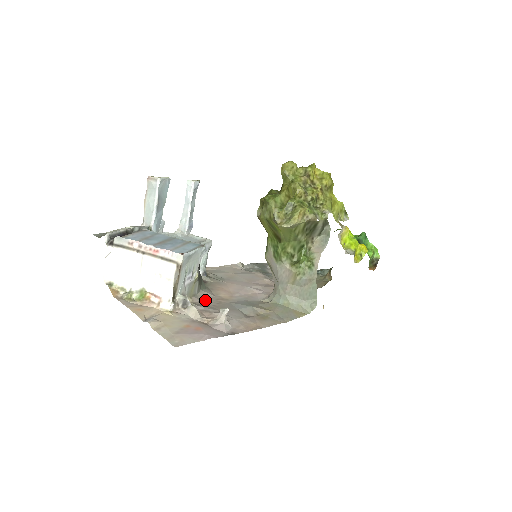
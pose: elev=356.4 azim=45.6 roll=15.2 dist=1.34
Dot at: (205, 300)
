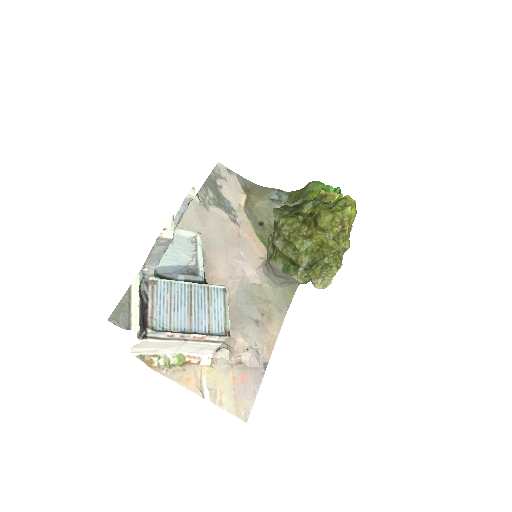
Dot at: occluded
